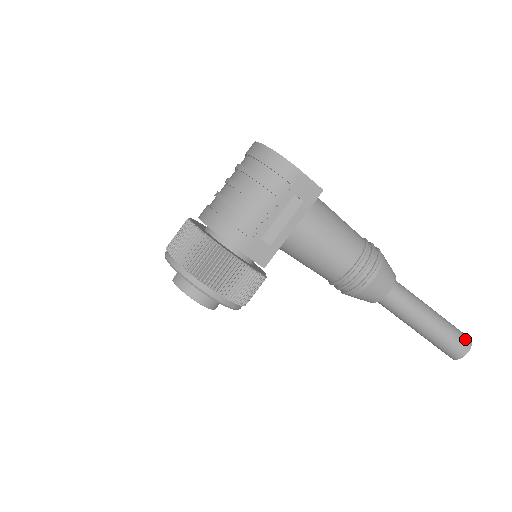
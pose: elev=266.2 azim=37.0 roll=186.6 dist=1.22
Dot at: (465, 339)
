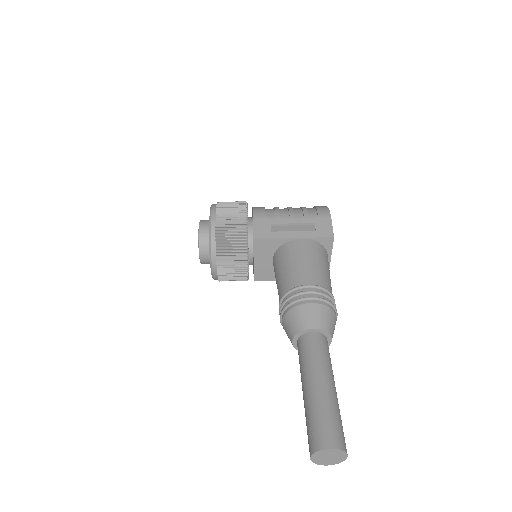
Dot at: (341, 438)
